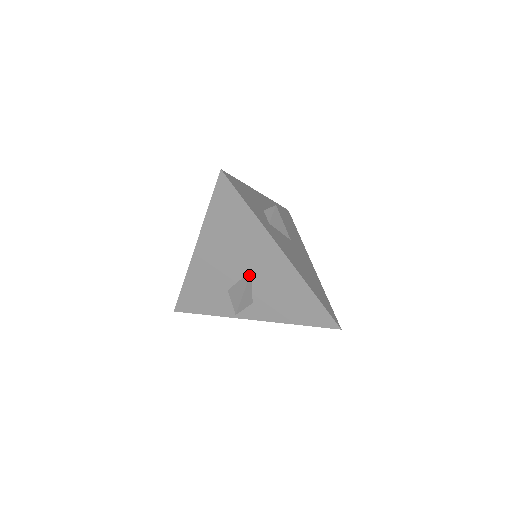
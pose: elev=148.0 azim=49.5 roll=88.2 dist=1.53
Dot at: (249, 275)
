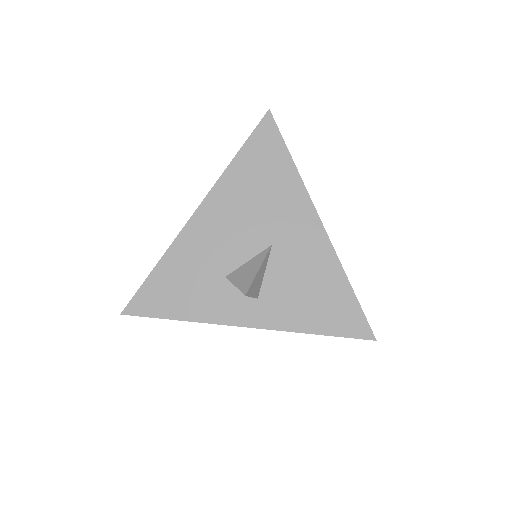
Dot at: (267, 250)
